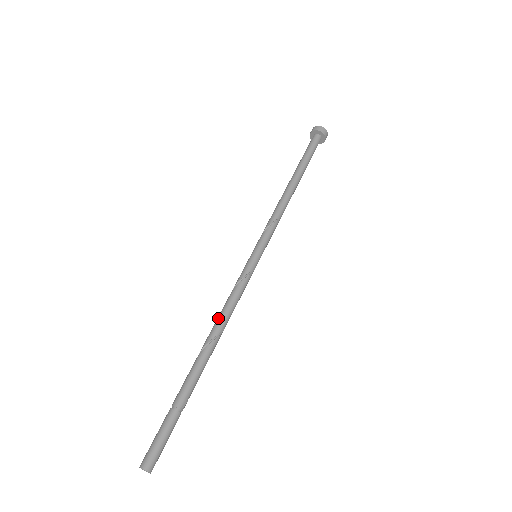
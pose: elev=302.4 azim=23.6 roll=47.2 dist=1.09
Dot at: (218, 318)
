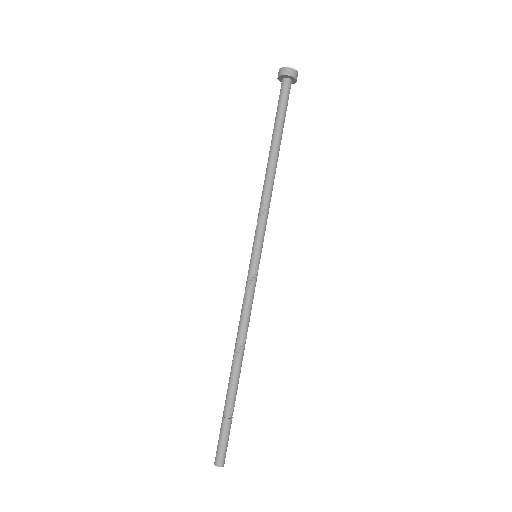
Dot at: occluded
